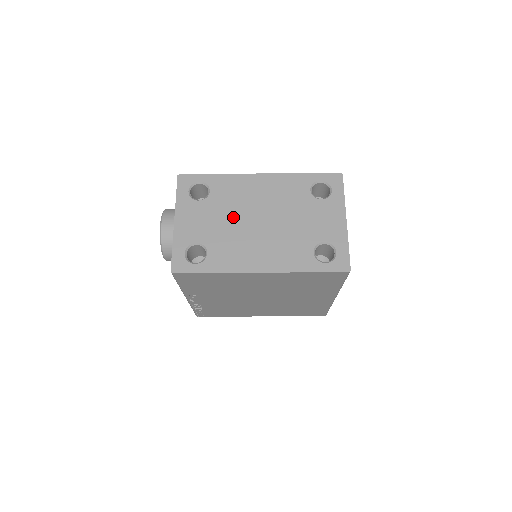
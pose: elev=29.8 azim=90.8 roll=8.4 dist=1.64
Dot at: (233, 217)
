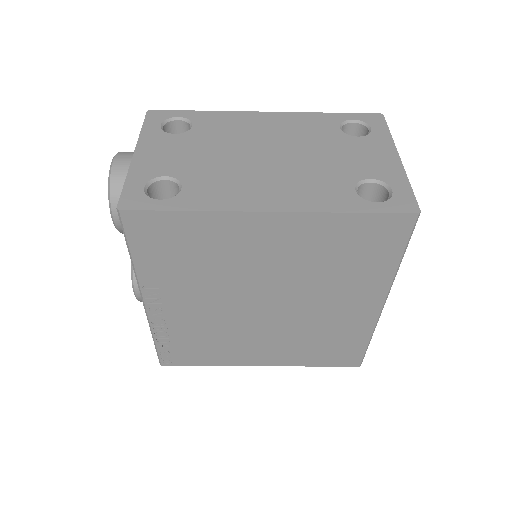
Dot at: (226, 150)
